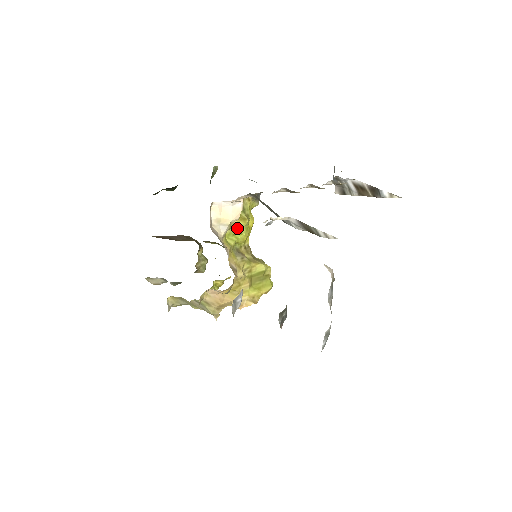
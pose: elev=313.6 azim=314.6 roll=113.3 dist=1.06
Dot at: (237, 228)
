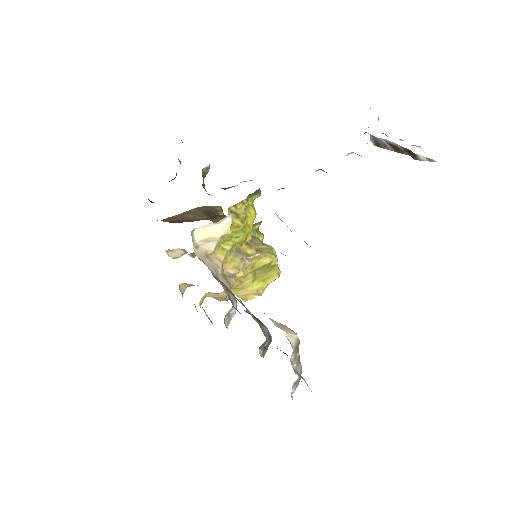
Dot at: (232, 234)
